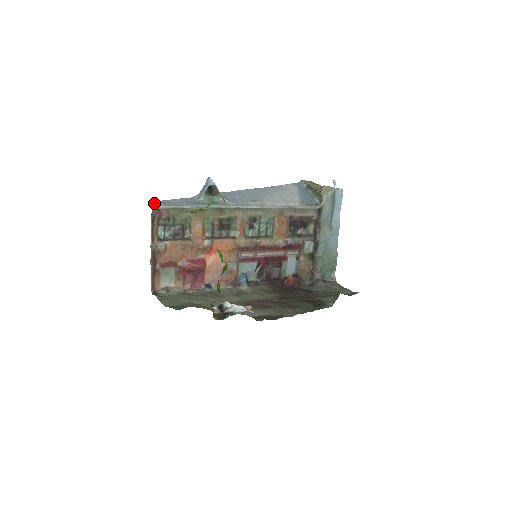
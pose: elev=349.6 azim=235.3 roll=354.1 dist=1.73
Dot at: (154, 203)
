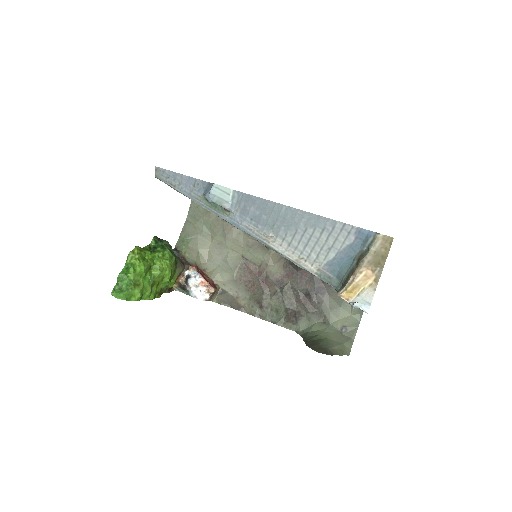
Dot at: (158, 173)
